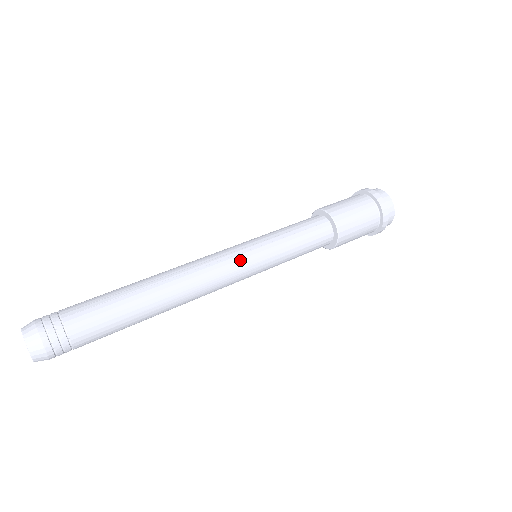
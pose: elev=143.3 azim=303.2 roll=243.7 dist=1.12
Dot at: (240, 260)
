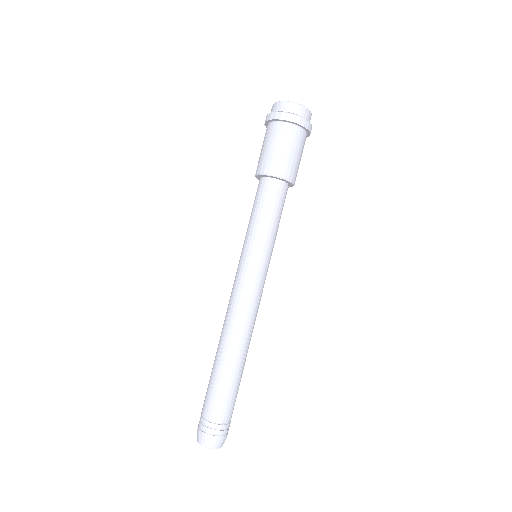
Dot at: occluded
